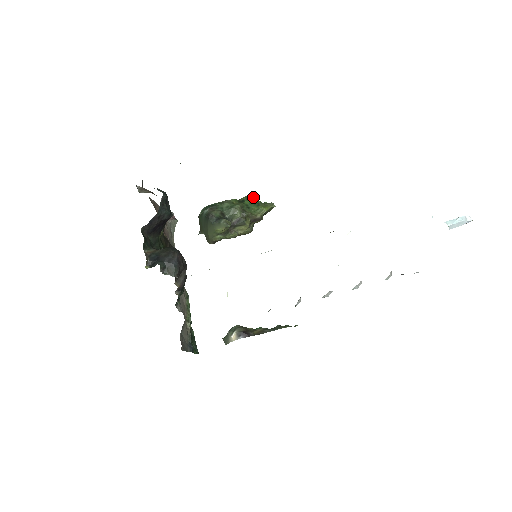
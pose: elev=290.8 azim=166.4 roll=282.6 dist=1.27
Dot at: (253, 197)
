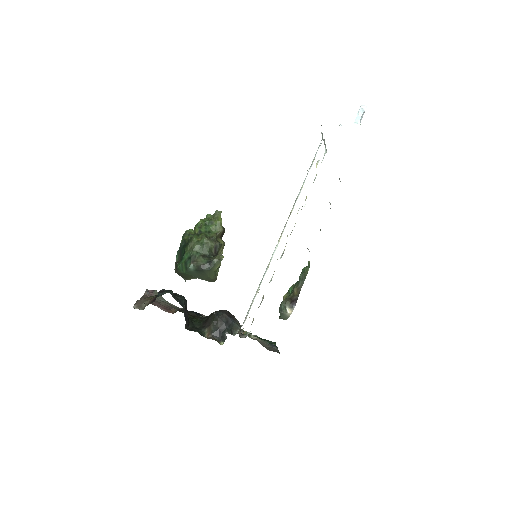
Dot at: (201, 222)
